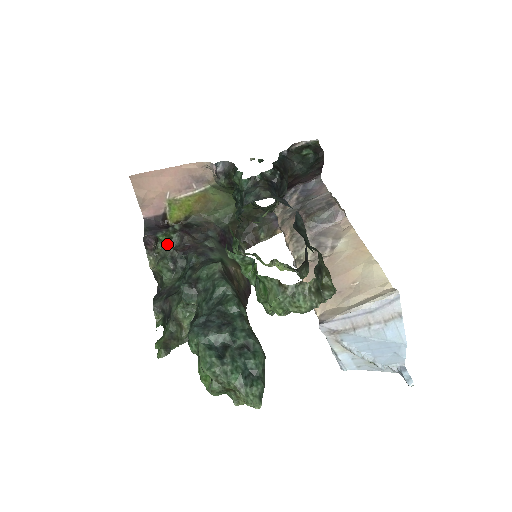
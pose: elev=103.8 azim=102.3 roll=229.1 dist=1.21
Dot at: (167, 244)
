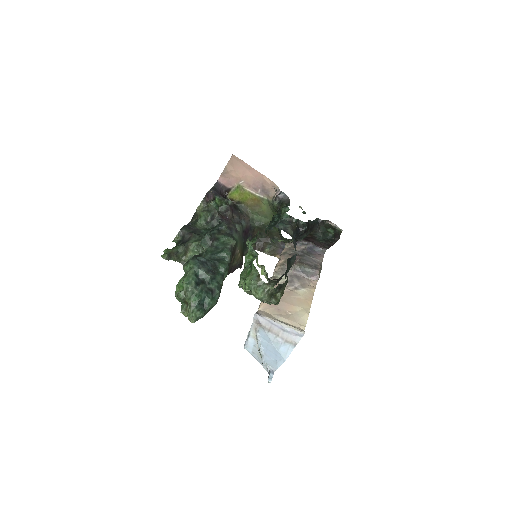
Dot at: (217, 206)
